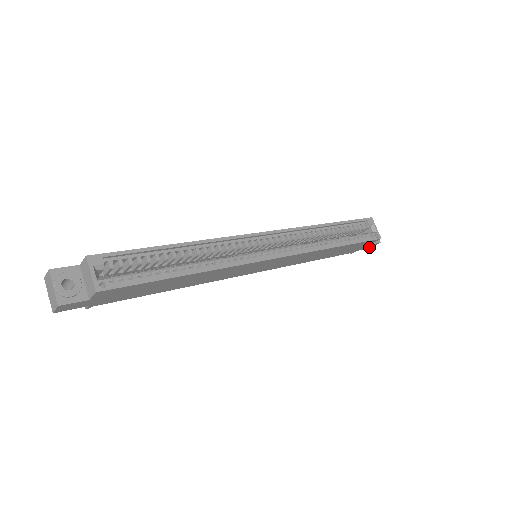
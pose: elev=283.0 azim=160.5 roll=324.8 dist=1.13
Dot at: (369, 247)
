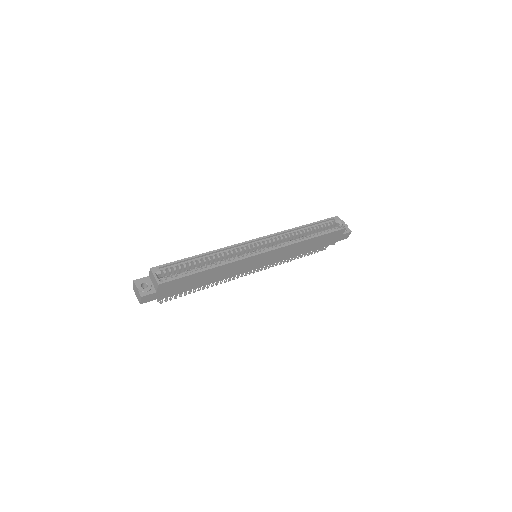
Dot at: (345, 237)
